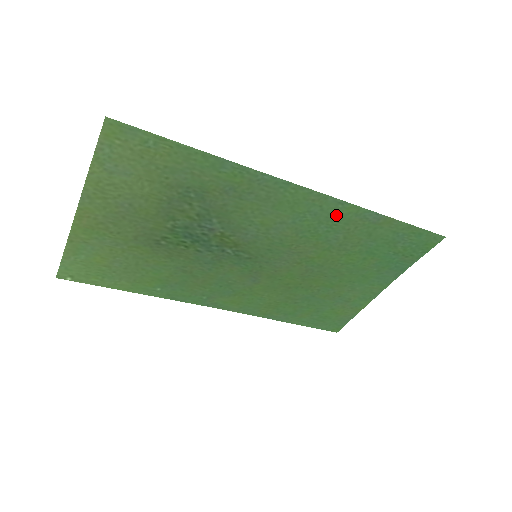
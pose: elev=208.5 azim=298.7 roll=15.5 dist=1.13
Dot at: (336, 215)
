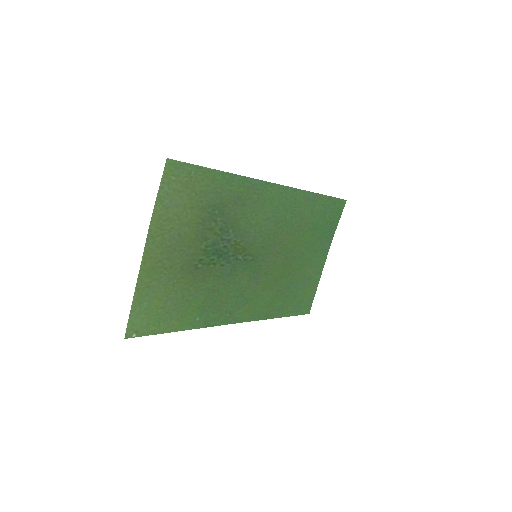
Dot at: (294, 202)
